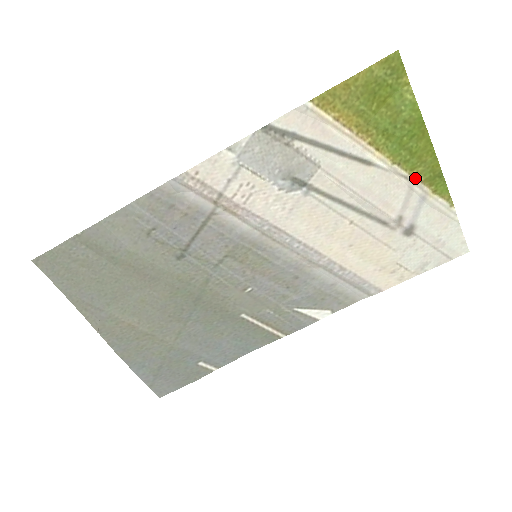
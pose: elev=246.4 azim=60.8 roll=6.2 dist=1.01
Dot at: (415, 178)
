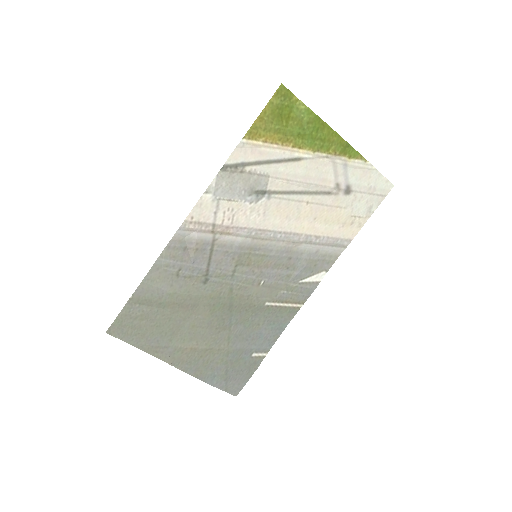
Dot at: (333, 155)
